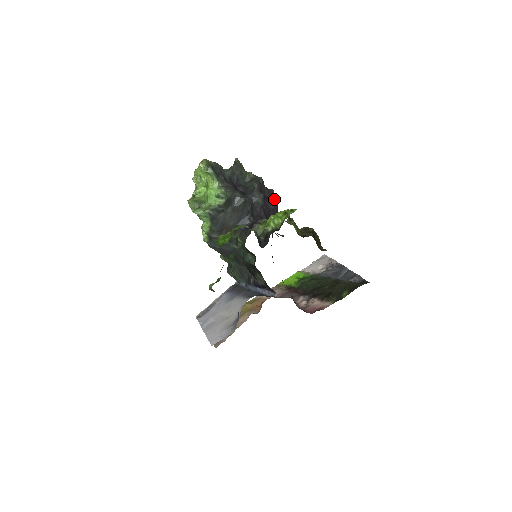
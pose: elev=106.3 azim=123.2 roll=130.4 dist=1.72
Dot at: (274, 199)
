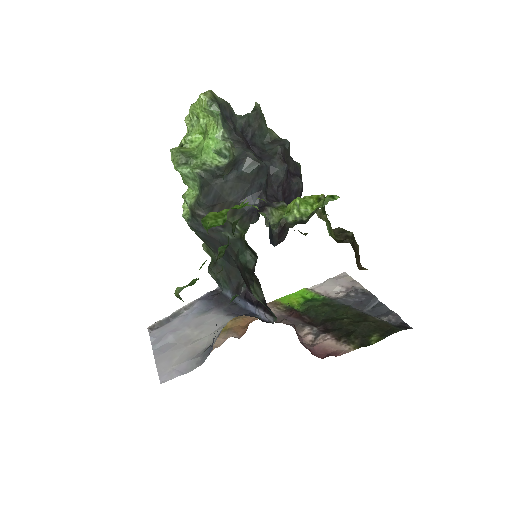
Dot at: (300, 177)
